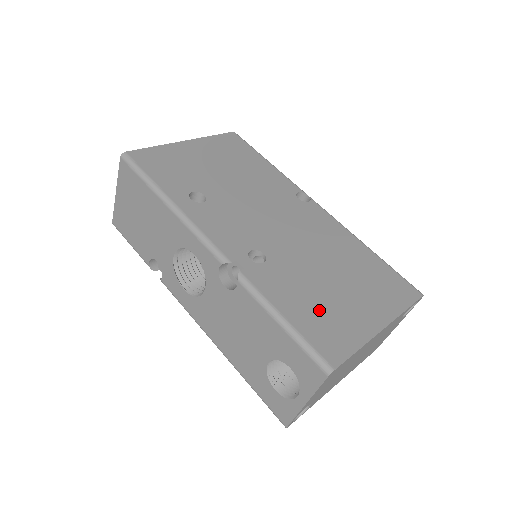
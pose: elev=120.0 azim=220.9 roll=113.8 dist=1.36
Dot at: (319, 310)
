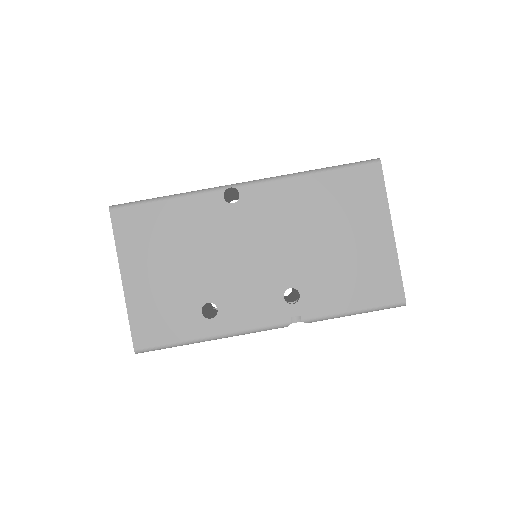
Dot at: (358, 278)
